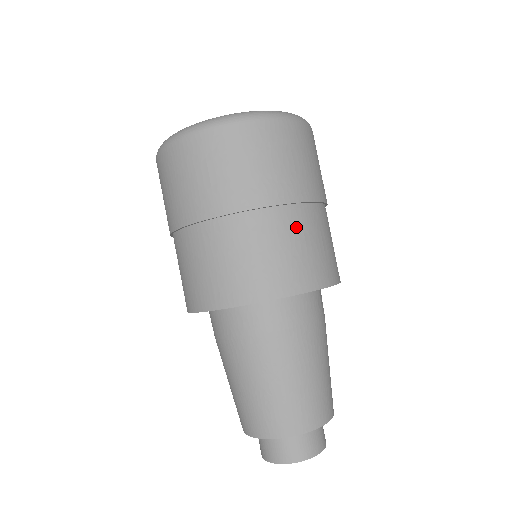
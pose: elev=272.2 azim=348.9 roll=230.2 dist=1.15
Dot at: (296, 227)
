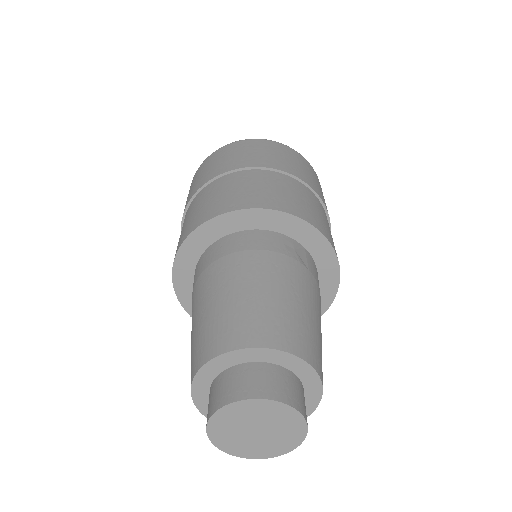
Dot at: (249, 179)
